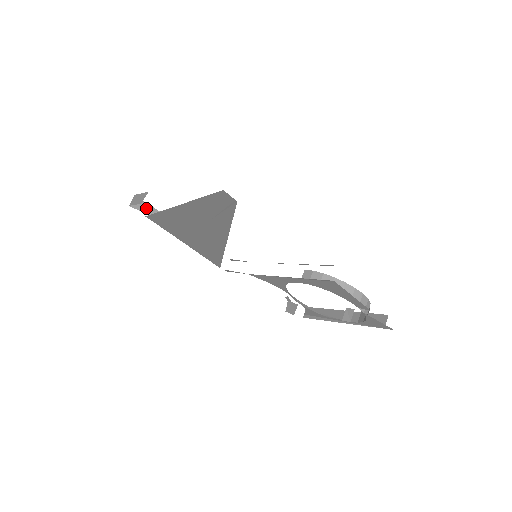
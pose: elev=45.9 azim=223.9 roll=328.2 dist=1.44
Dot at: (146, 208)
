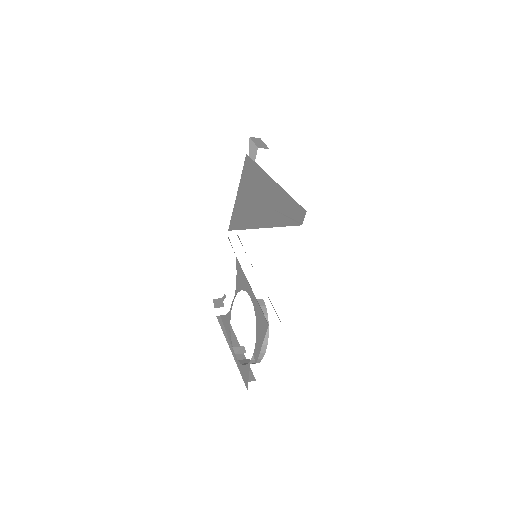
Dot at: (253, 151)
